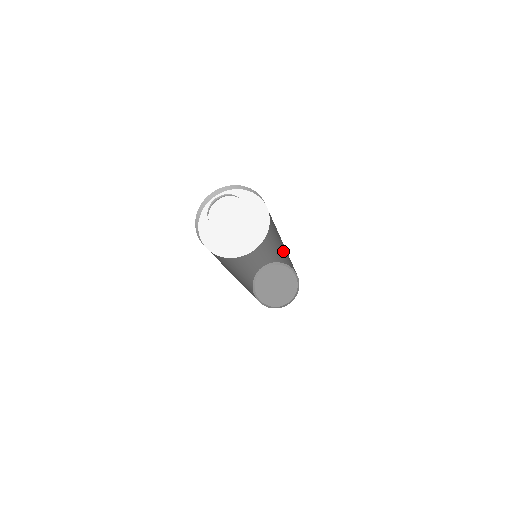
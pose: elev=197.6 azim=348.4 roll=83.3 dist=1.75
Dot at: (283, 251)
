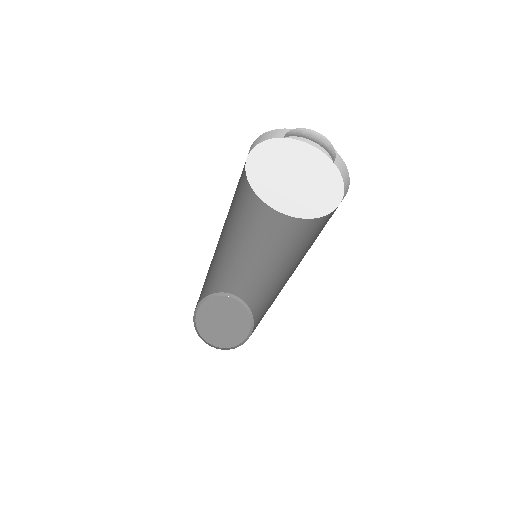
Dot at: (262, 272)
